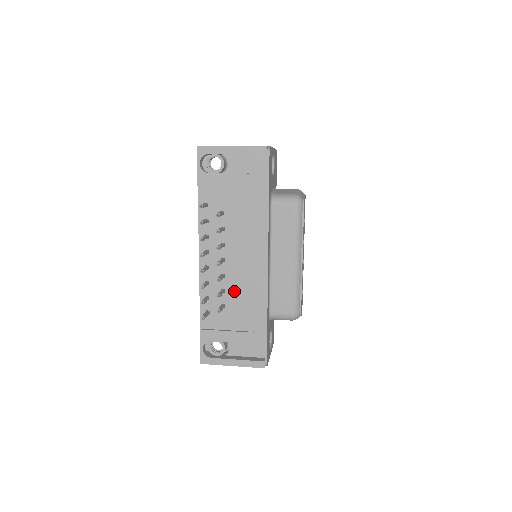
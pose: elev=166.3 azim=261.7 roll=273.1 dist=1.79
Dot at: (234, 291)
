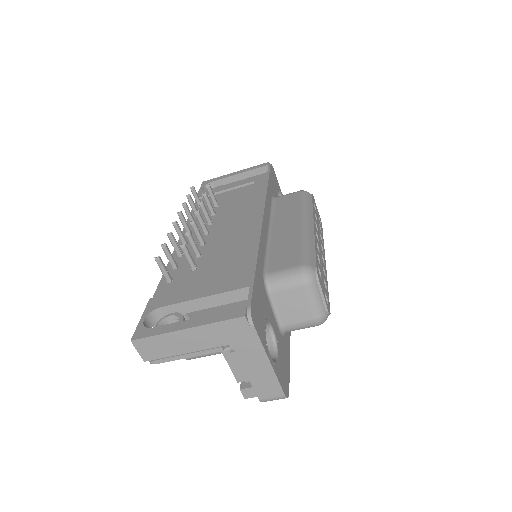
Dot at: (214, 252)
